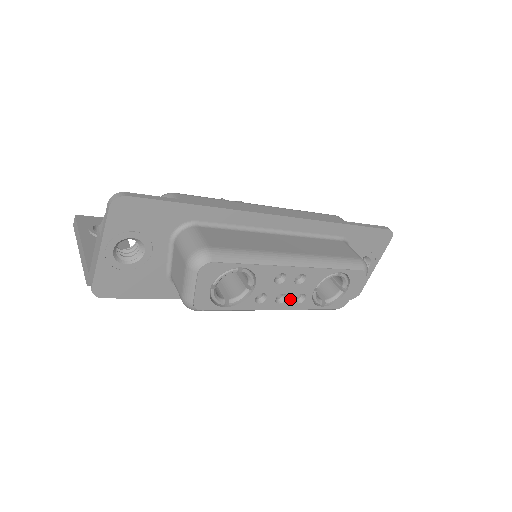
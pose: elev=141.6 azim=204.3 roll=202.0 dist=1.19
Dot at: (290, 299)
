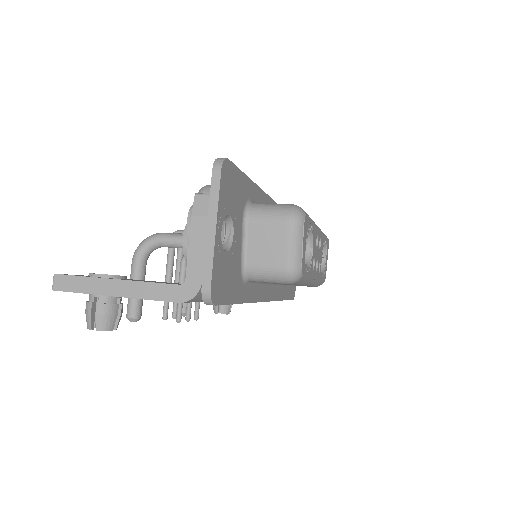
Dot at: (318, 267)
